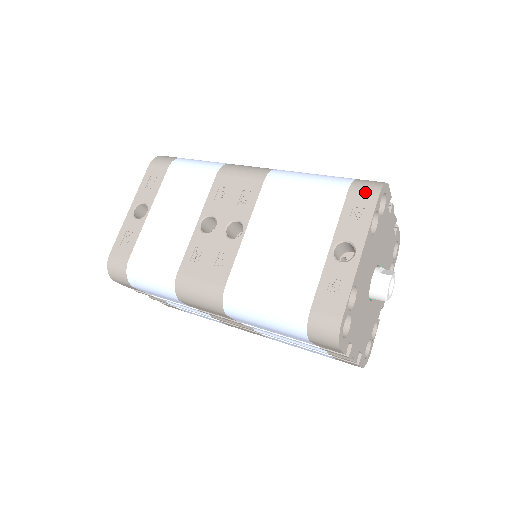
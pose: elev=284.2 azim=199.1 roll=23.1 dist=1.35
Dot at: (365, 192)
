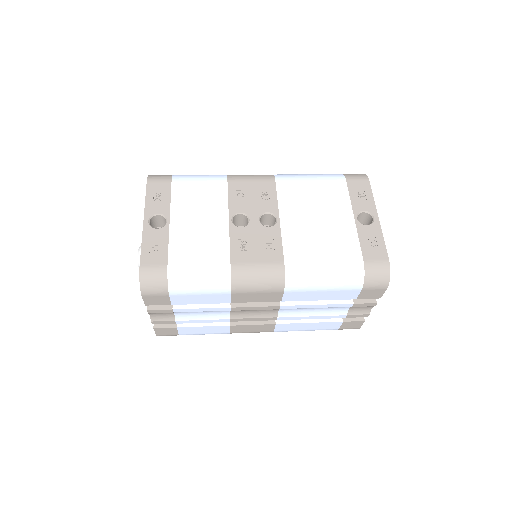
Dot at: (358, 179)
